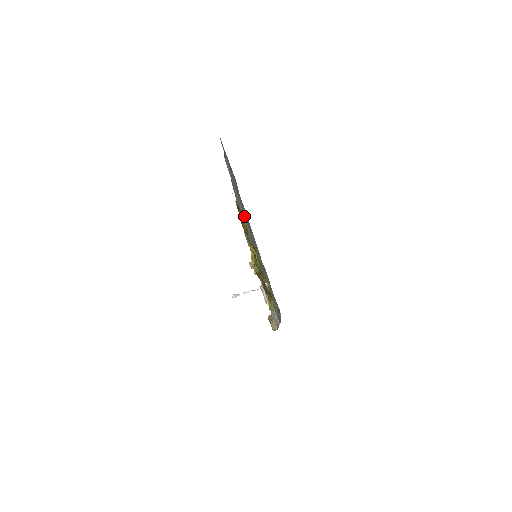
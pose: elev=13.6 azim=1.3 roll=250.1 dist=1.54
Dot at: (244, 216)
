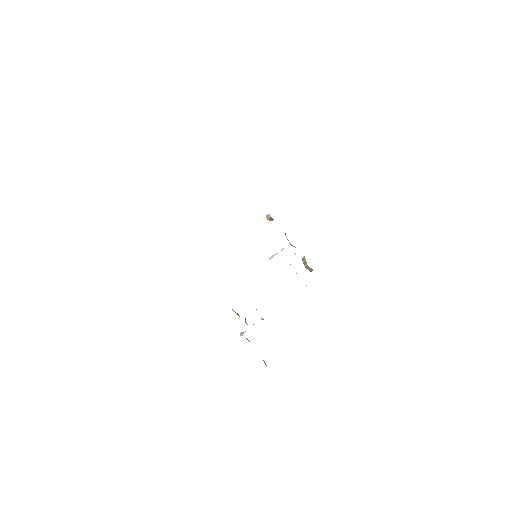
Dot at: occluded
